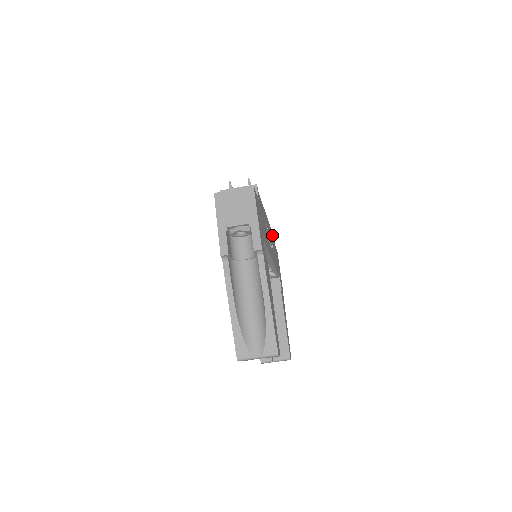
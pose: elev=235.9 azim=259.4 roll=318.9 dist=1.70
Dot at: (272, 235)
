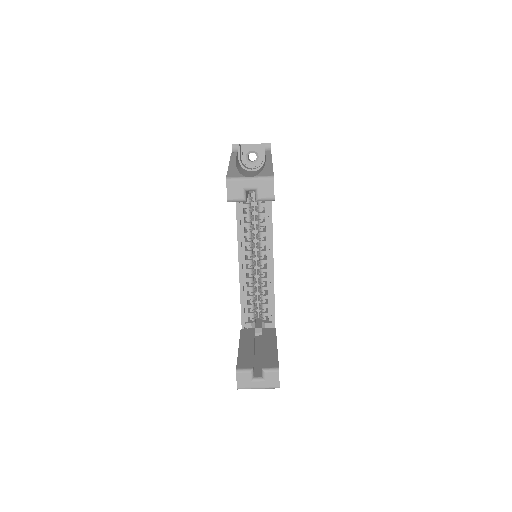
Dot at: occluded
